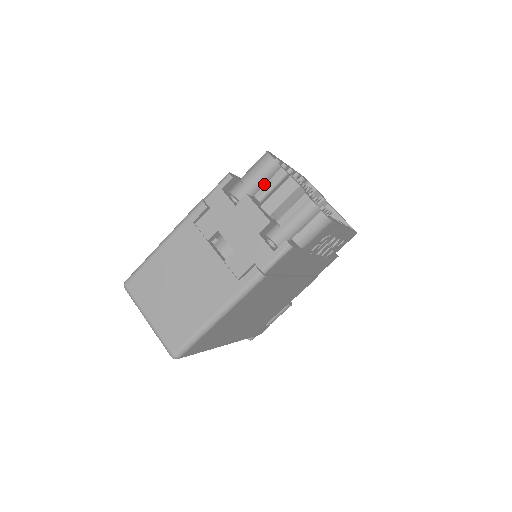
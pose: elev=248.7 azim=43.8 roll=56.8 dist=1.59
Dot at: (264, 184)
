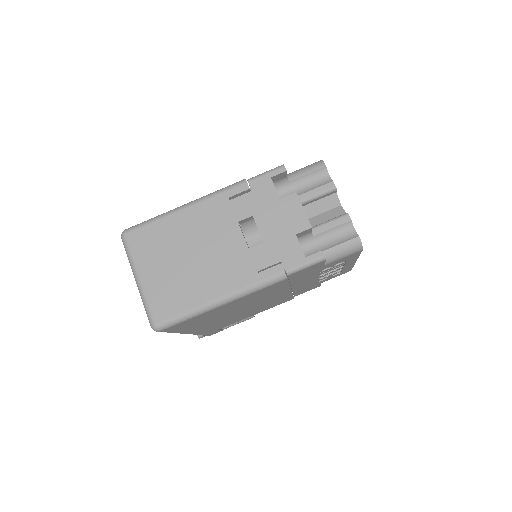
Dot at: (310, 190)
